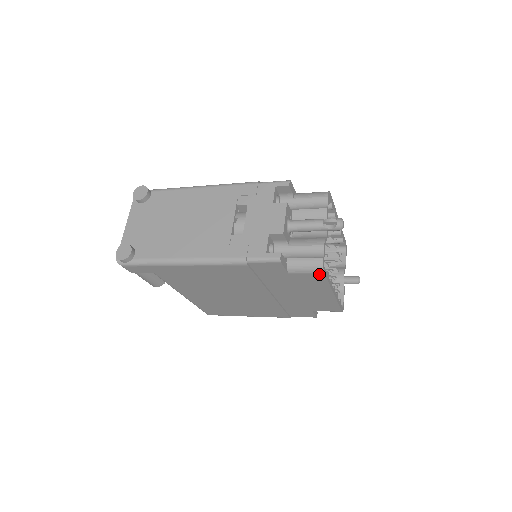
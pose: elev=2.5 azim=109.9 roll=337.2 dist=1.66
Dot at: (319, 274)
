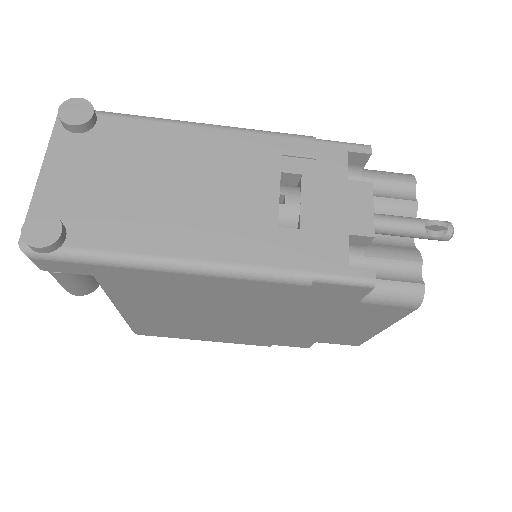
Dot at: (408, 308)
